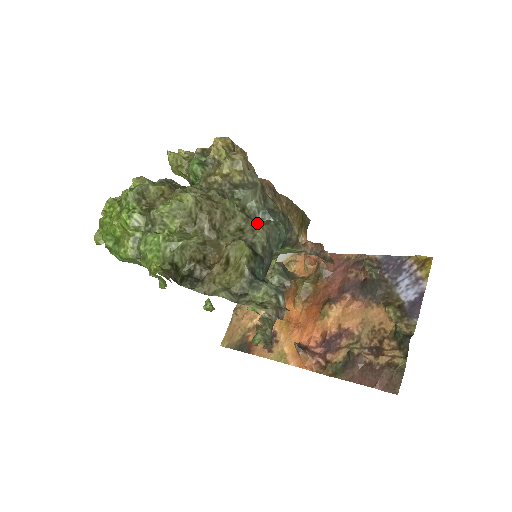
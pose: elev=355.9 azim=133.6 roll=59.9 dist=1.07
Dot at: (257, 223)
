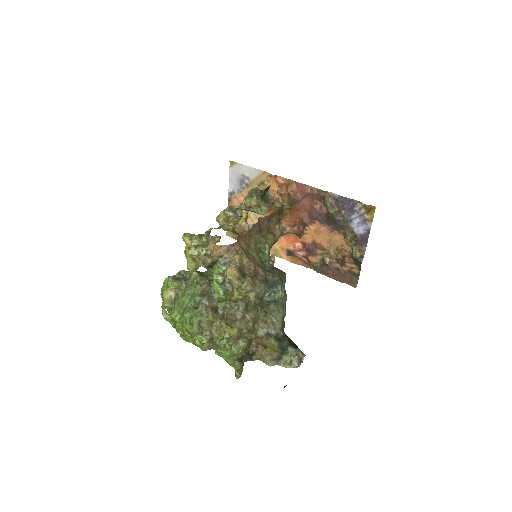
Dot at: (273, 318)
